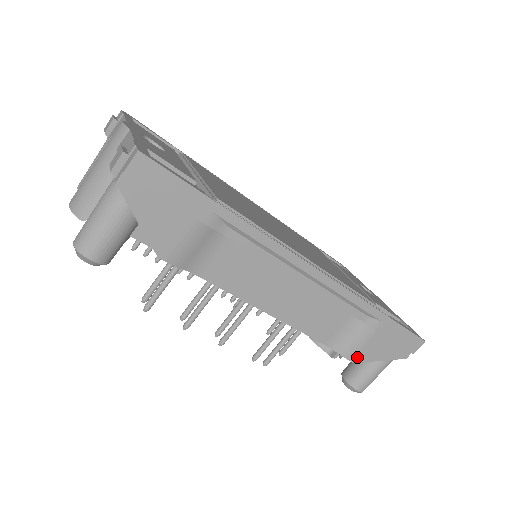
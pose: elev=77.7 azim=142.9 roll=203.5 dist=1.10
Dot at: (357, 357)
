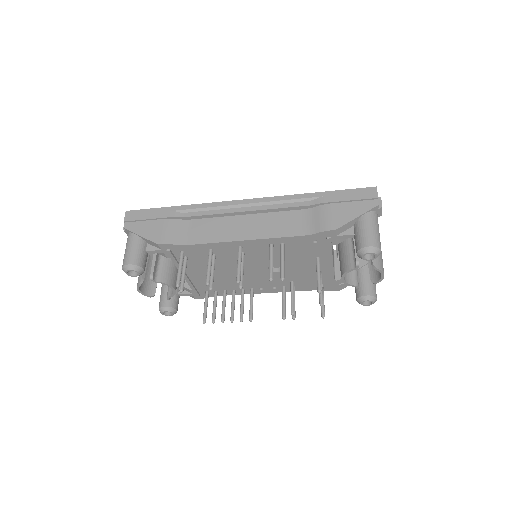
Dot at: (333, 225)
